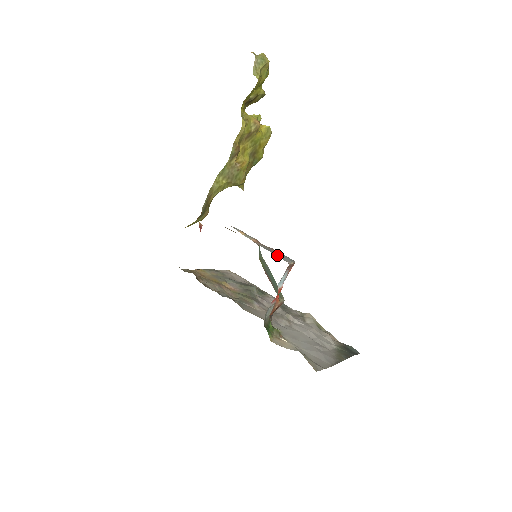
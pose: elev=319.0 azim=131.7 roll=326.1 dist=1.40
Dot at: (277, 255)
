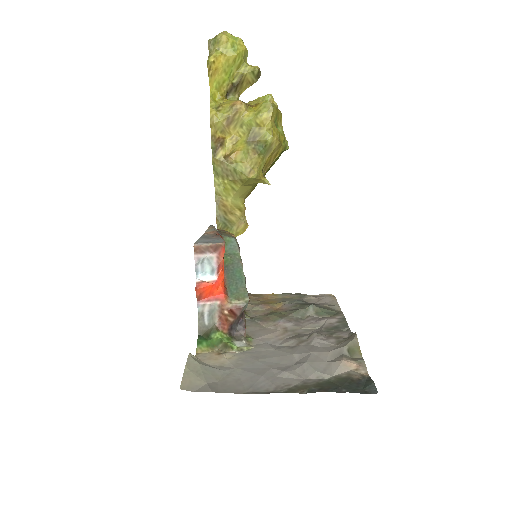
Dot at: (201, 240)
